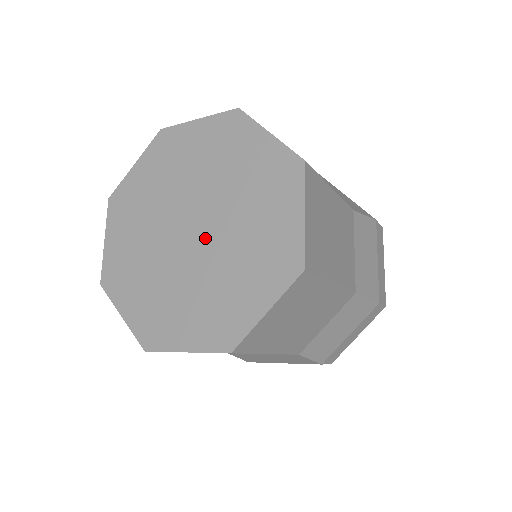
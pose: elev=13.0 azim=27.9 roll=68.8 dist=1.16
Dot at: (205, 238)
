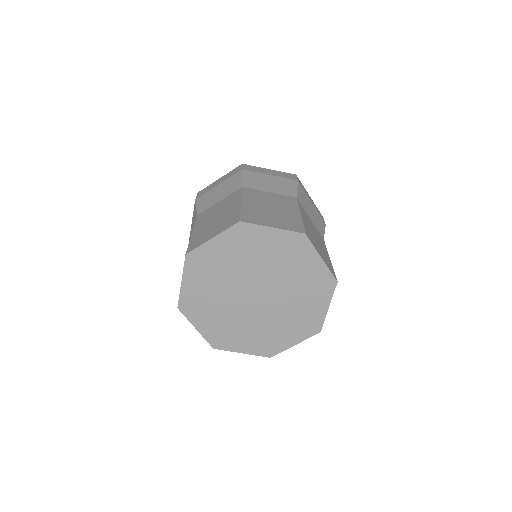
Dot at: (269, 296)
